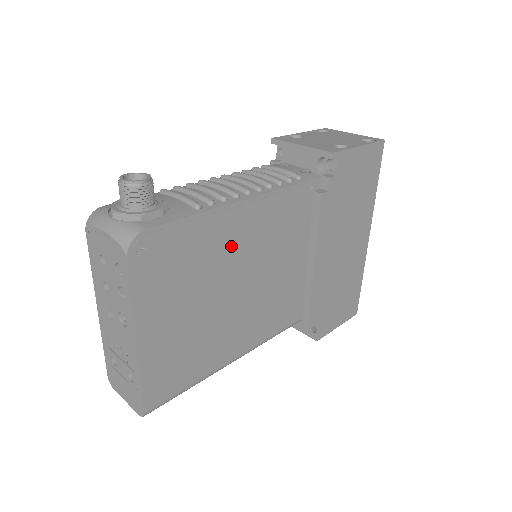
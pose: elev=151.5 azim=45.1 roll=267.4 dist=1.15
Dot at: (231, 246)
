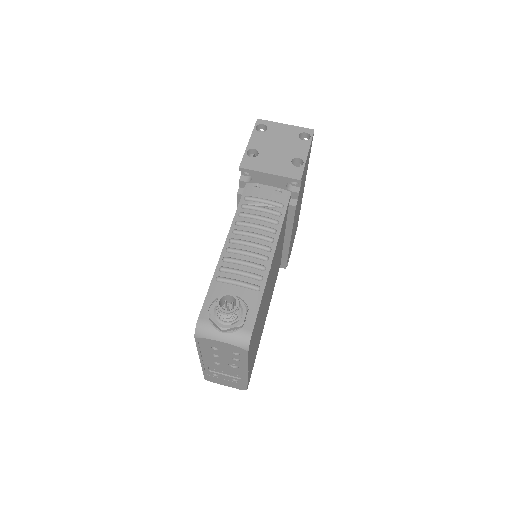
Dot at: (268, 285)
